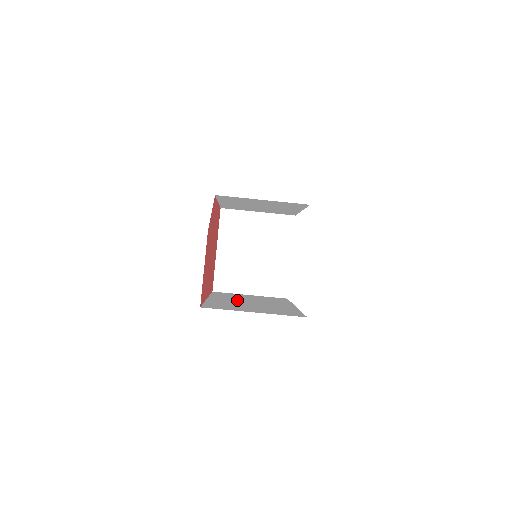
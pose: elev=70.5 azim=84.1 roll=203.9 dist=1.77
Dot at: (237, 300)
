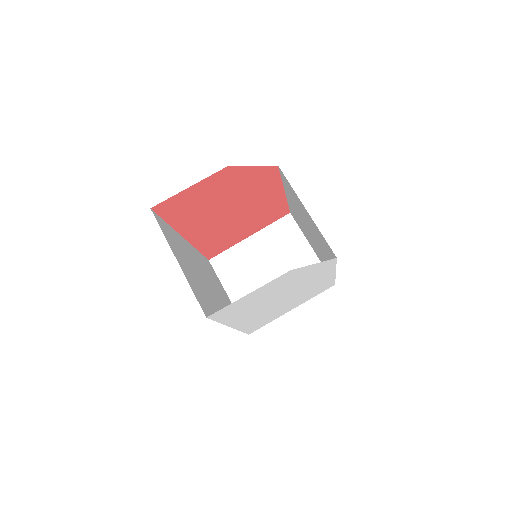
Dot at: occluded
